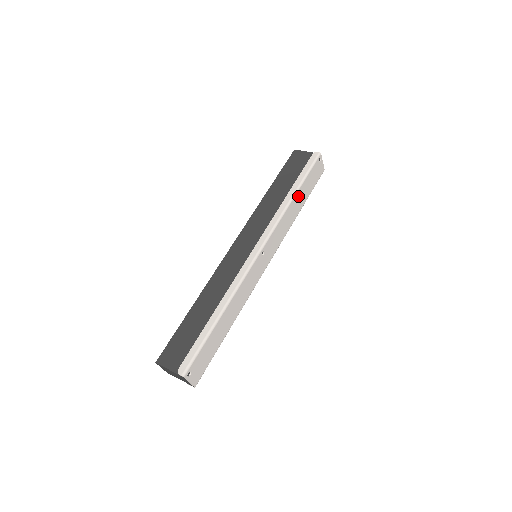
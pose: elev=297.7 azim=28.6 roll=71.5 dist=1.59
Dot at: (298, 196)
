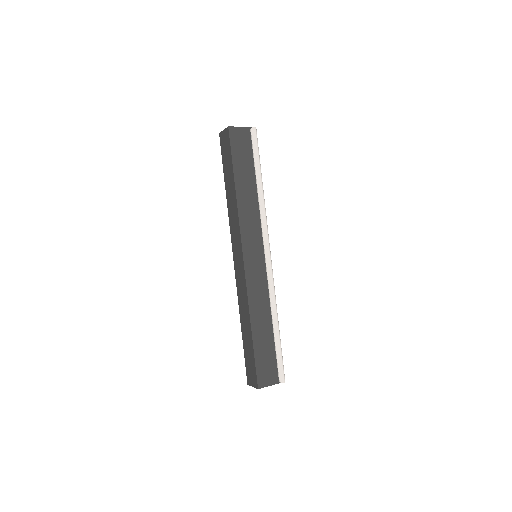
Dot at: occluded
